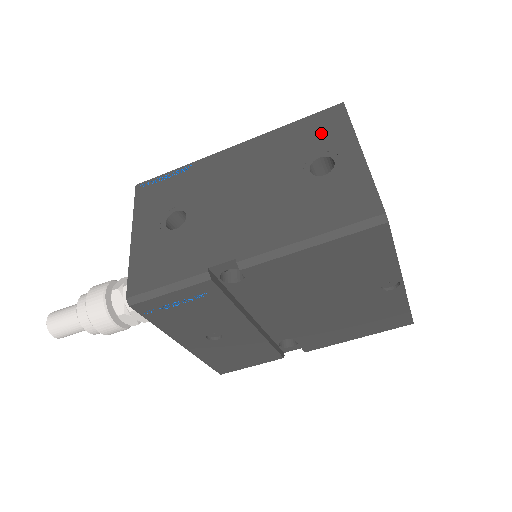
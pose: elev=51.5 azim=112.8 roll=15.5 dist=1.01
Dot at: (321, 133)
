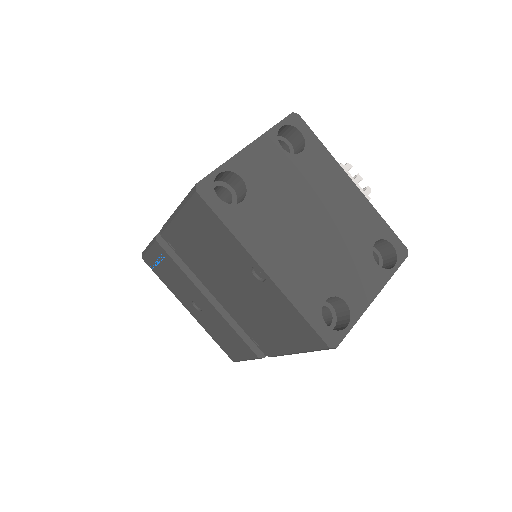
Dot at: occluded
